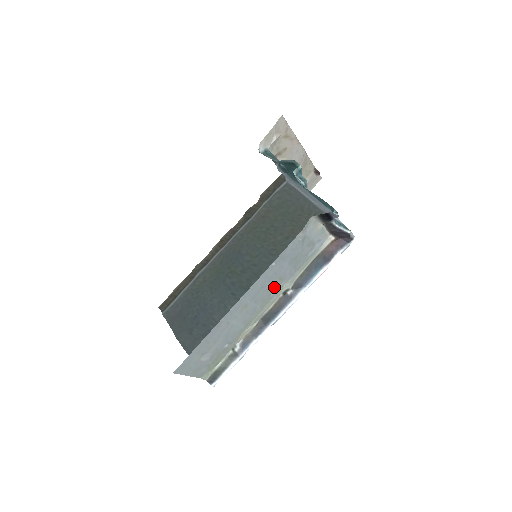
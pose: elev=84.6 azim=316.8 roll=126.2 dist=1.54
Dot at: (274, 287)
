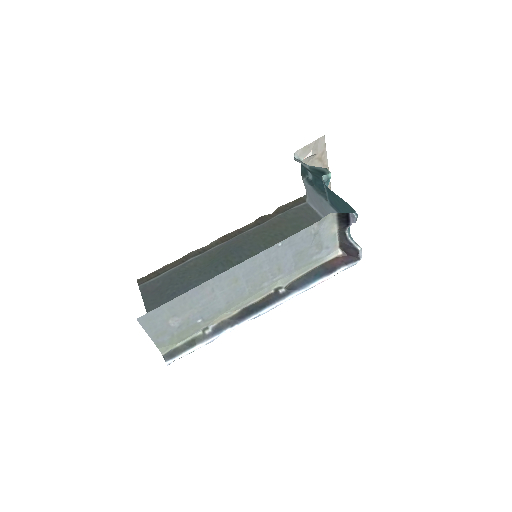
Dot at: (270, 276)
